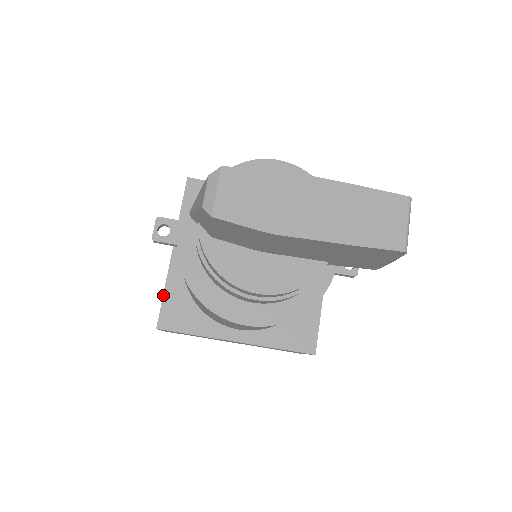
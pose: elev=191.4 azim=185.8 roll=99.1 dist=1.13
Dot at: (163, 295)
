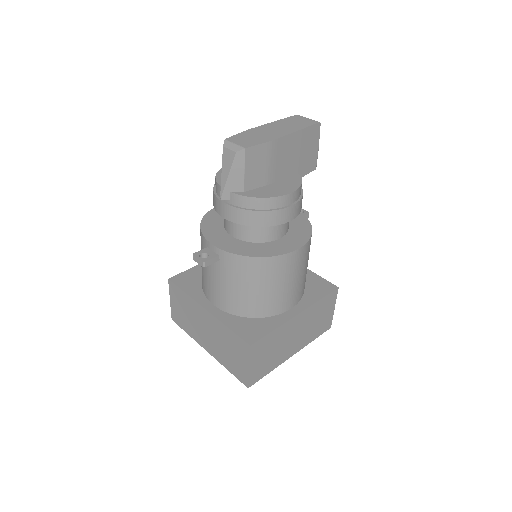
Dot at: (230, 330)
